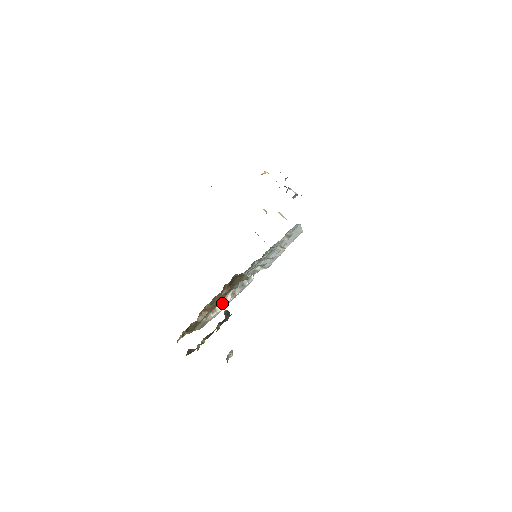
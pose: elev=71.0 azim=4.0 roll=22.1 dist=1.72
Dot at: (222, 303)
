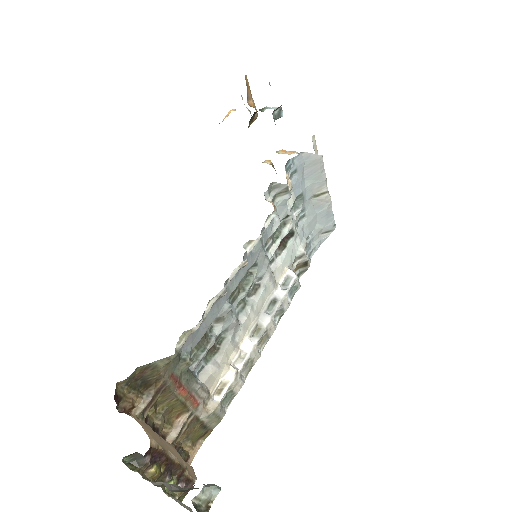
Dot at: (226, 370)
